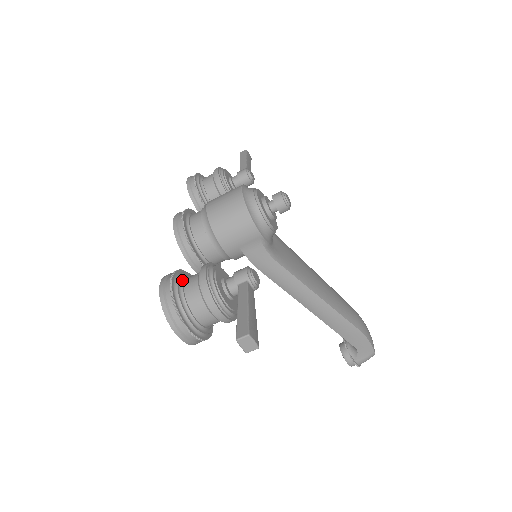
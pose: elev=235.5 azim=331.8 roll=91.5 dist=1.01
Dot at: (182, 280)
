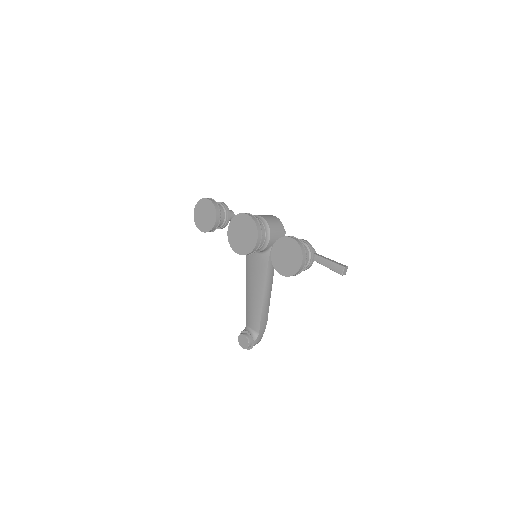
Dot at: occluded
